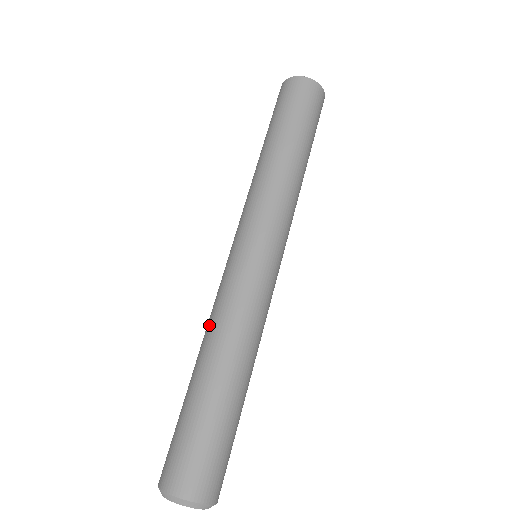
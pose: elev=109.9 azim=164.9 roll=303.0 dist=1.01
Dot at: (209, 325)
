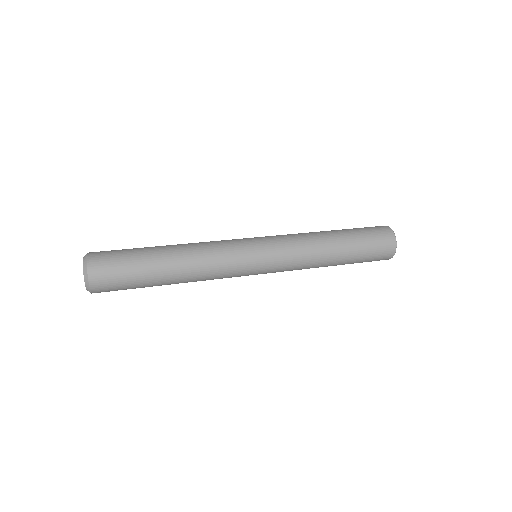
Dot at: occluded
